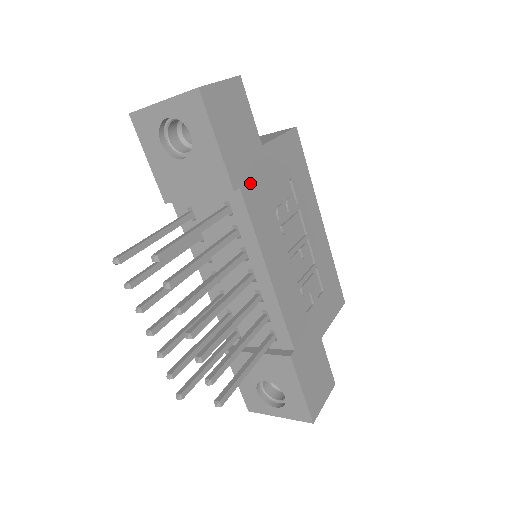
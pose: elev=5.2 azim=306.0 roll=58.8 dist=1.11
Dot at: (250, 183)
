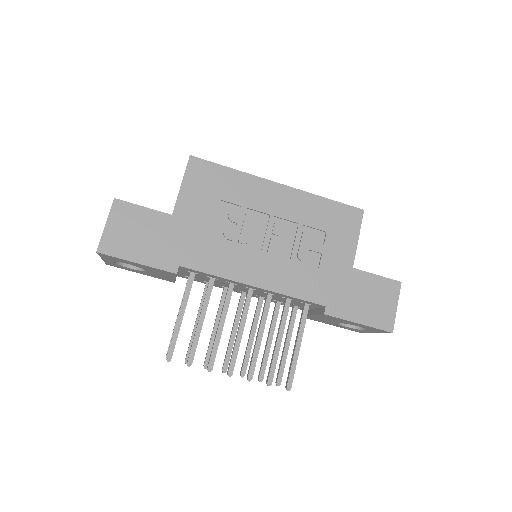
Dot at: (185, 252)
